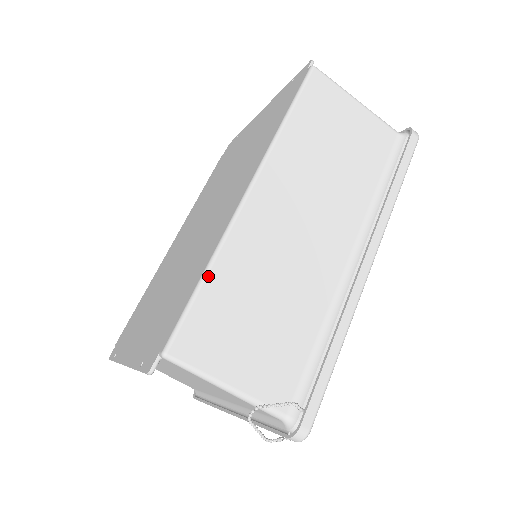
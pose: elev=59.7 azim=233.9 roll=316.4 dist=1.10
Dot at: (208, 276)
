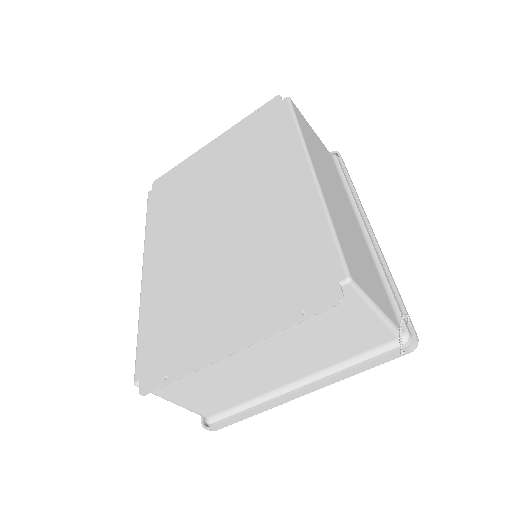
Dot at: (333, 223)
